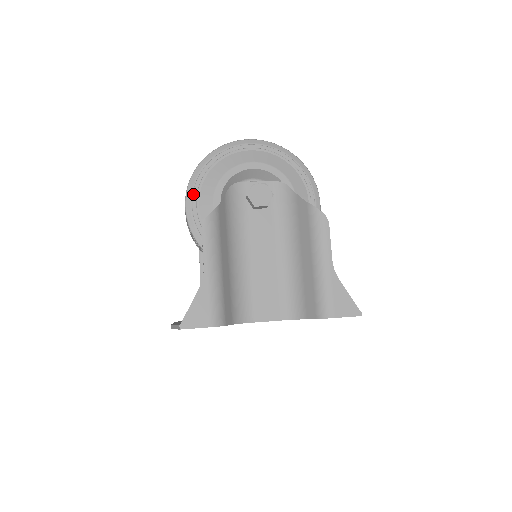
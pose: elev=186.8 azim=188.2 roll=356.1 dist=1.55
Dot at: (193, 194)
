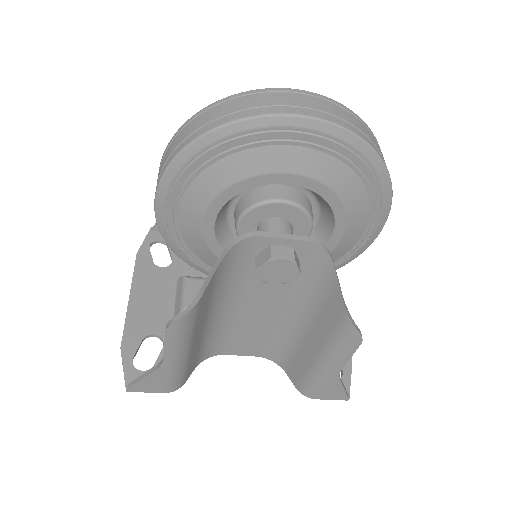
Dot at: (170, 194)
